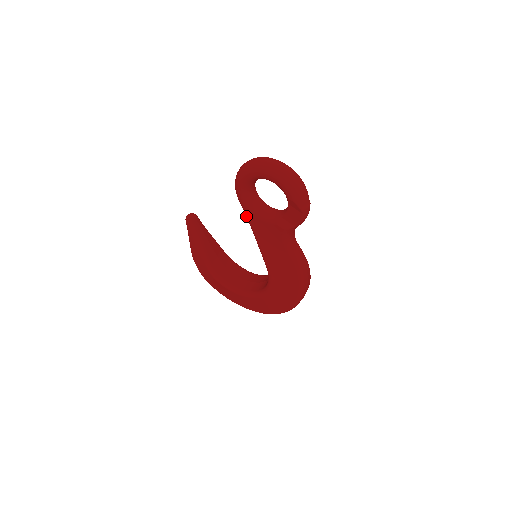
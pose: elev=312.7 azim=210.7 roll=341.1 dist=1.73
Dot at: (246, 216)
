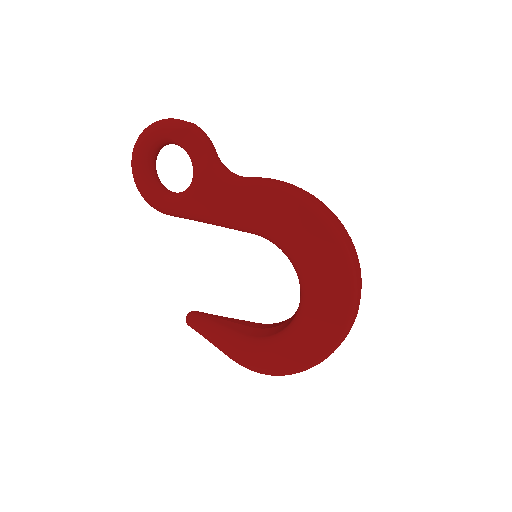
Dot at: (186, 218)
